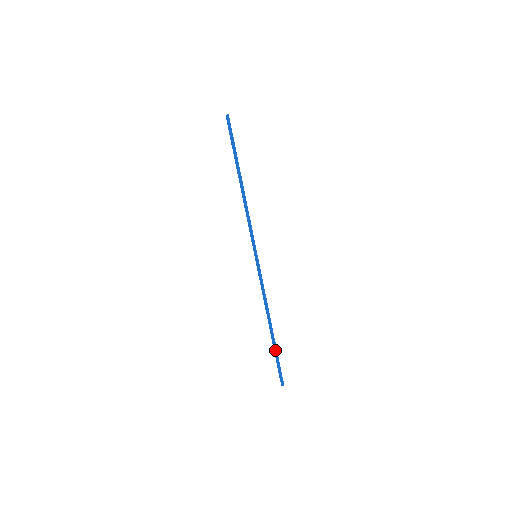
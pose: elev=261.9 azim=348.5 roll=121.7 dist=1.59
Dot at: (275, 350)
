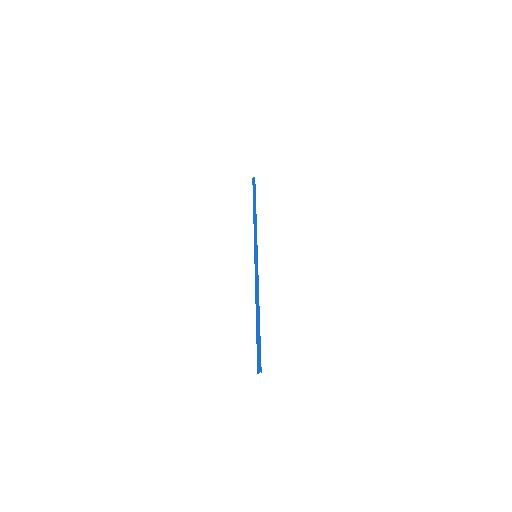
Dot at: (259, 333)
